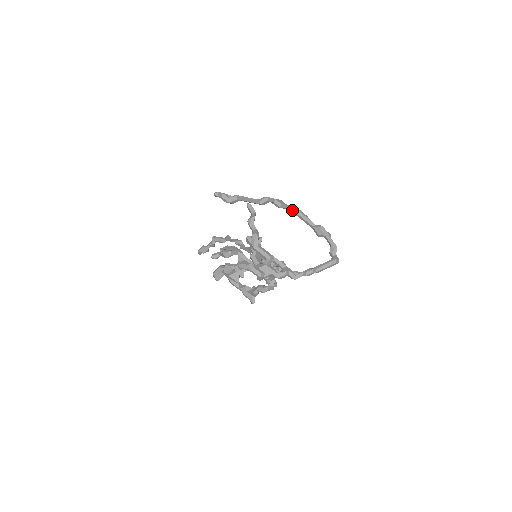
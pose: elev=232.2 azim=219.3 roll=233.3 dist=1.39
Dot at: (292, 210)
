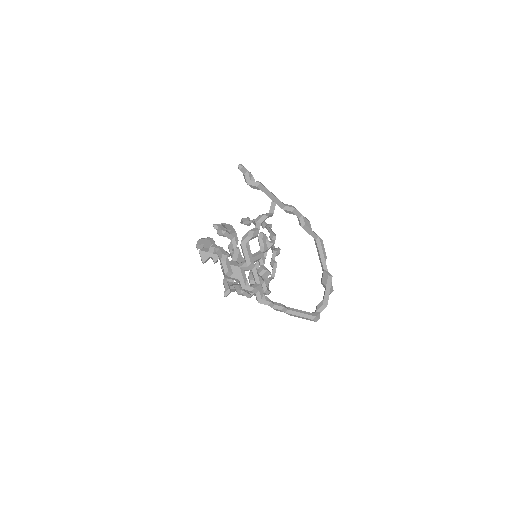
Dot at: (315, 239)
